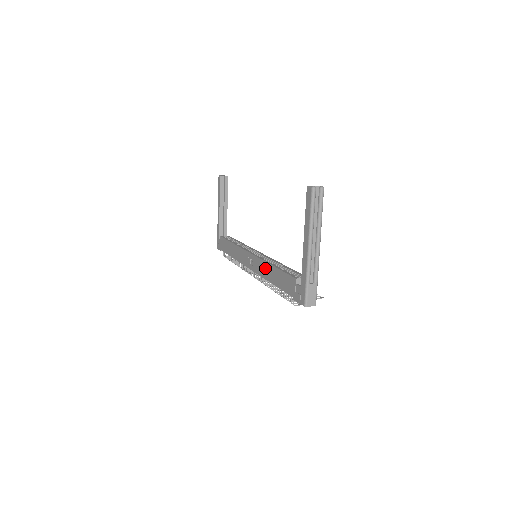
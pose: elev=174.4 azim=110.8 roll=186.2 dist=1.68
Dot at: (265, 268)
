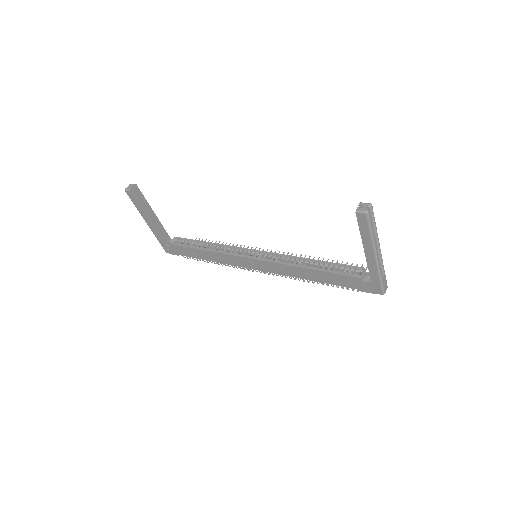
Dot at: (293, 270)
